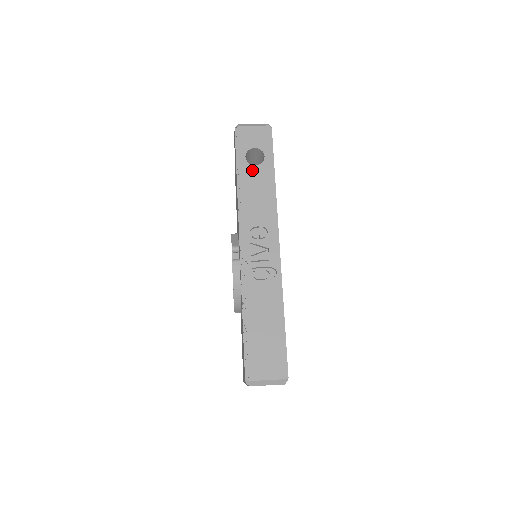
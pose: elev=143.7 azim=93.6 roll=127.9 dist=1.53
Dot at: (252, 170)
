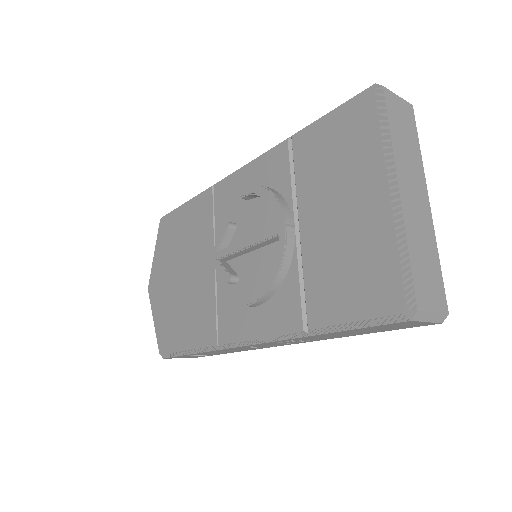
Dot at: occluded
